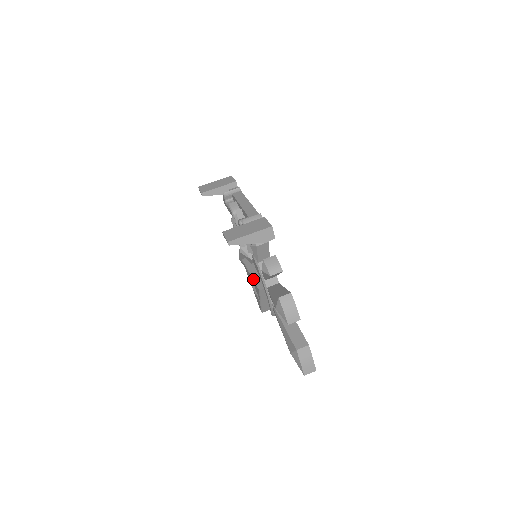
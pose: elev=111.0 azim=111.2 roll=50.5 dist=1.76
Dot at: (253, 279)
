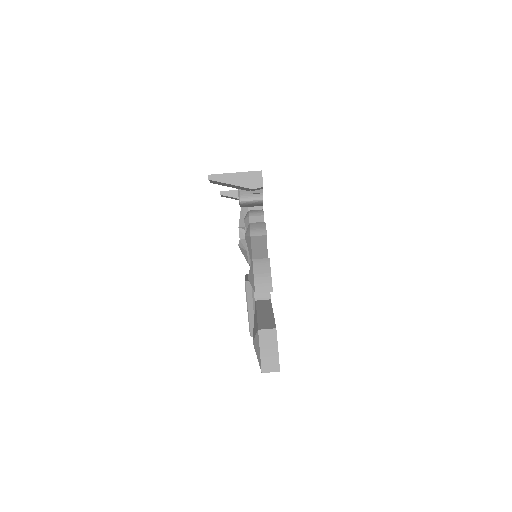
Dot at: (245, 278)
